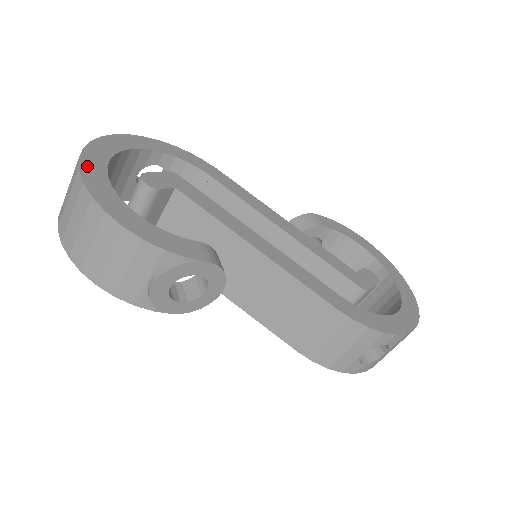
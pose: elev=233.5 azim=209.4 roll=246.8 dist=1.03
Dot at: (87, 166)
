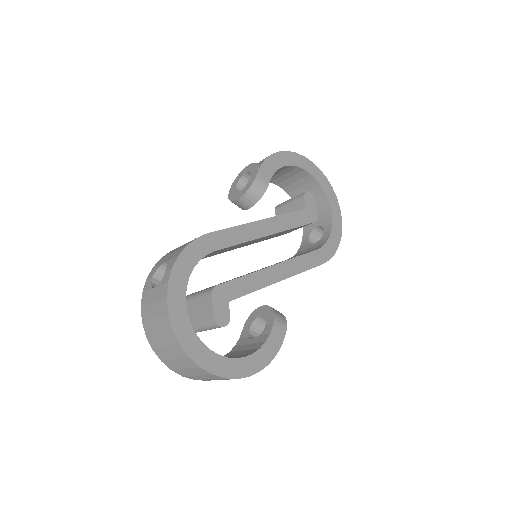
Dot at: (209, 366)
